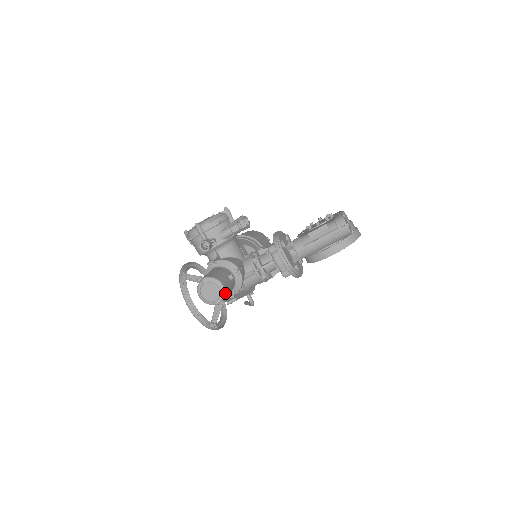
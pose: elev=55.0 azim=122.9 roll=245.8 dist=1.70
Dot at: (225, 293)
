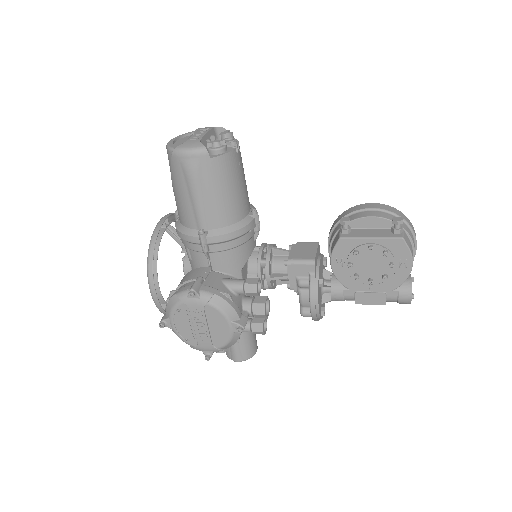
Dot at: occluded
